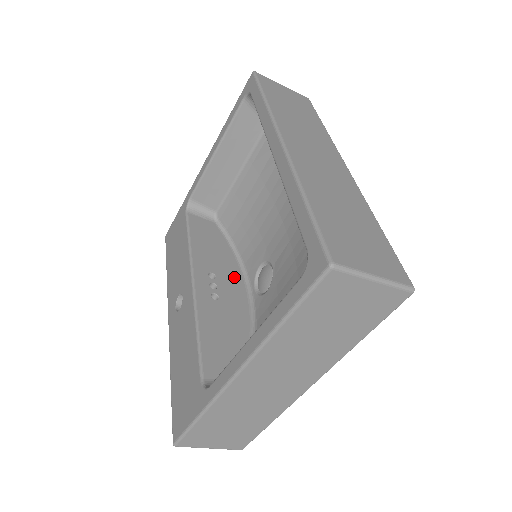
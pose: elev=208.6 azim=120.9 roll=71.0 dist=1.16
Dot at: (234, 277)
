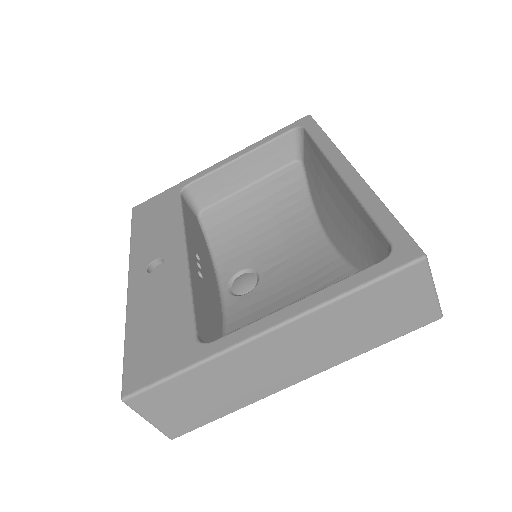
Dot at: (210, 270)
